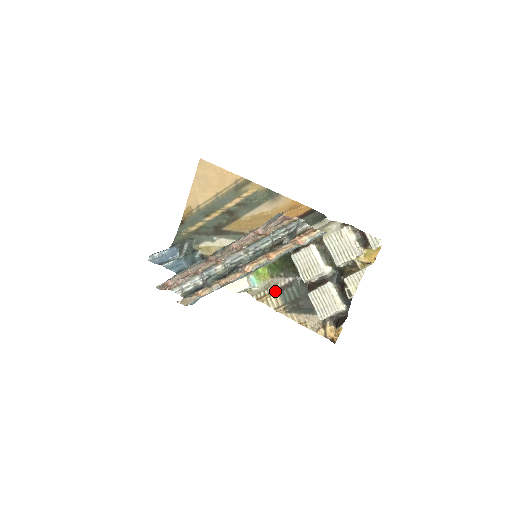
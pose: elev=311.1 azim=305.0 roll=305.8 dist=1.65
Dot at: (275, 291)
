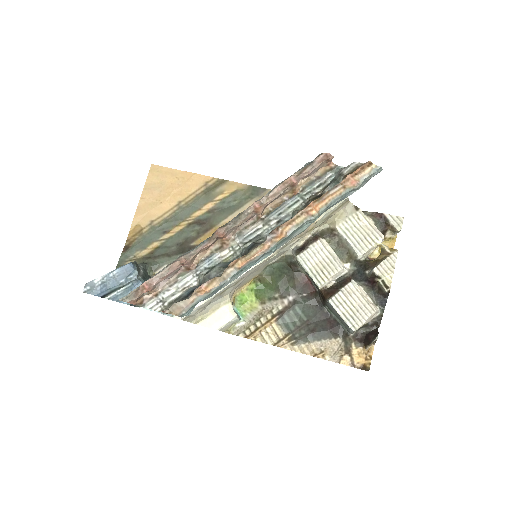
Dot at: (272, 319)
